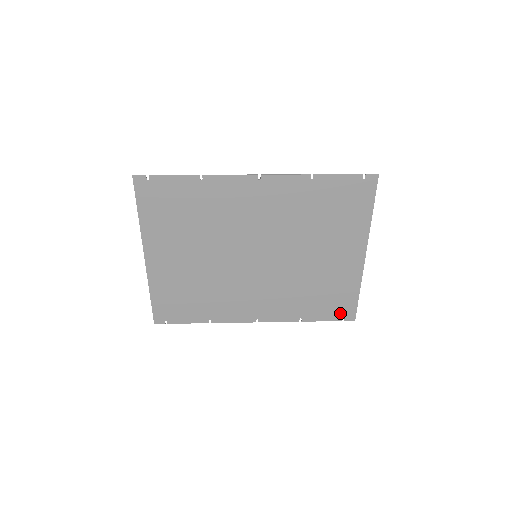
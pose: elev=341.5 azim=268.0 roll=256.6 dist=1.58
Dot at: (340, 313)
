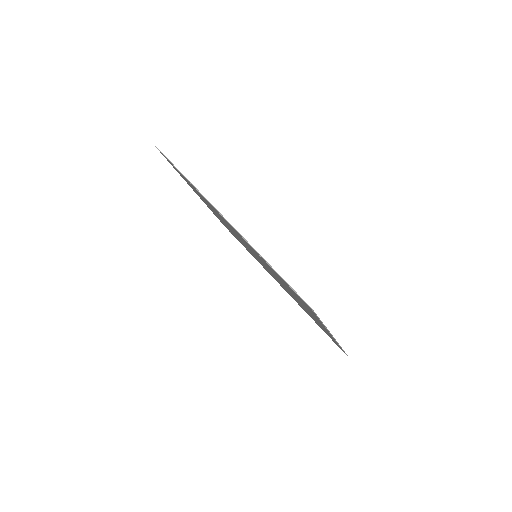
Dot at: occluded
